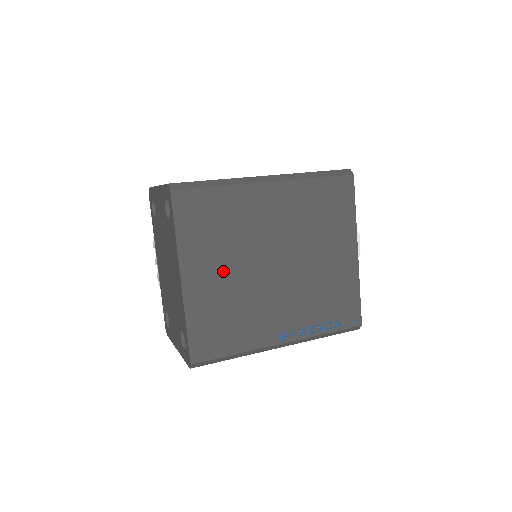
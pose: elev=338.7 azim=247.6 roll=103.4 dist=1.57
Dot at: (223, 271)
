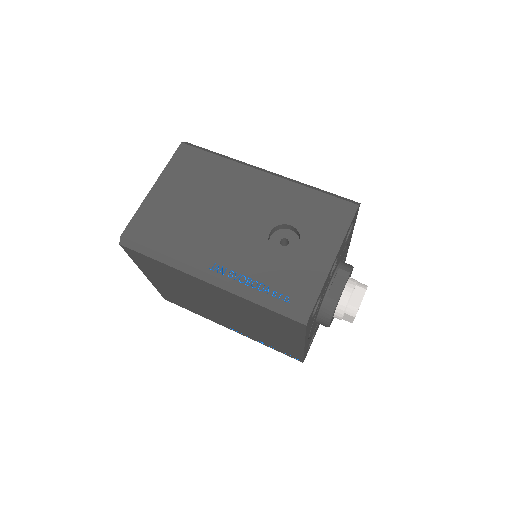
Dot at: (176, 289)
